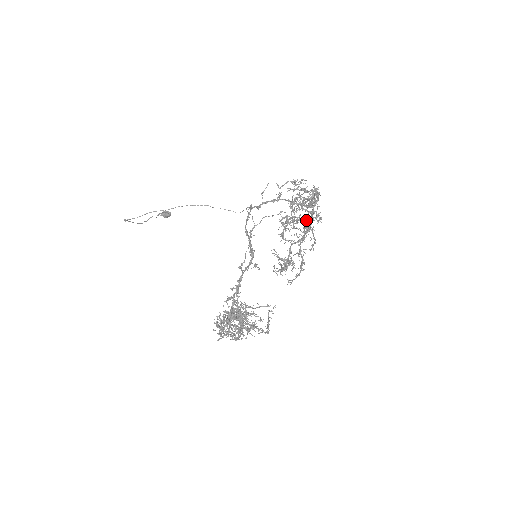
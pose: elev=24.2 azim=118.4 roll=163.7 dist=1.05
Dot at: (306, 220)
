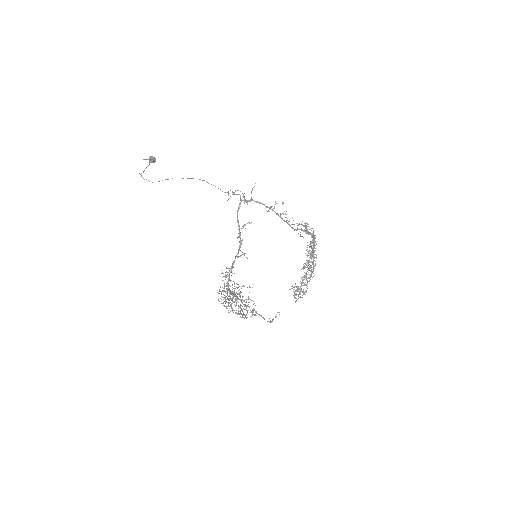
Dot at: occluded
